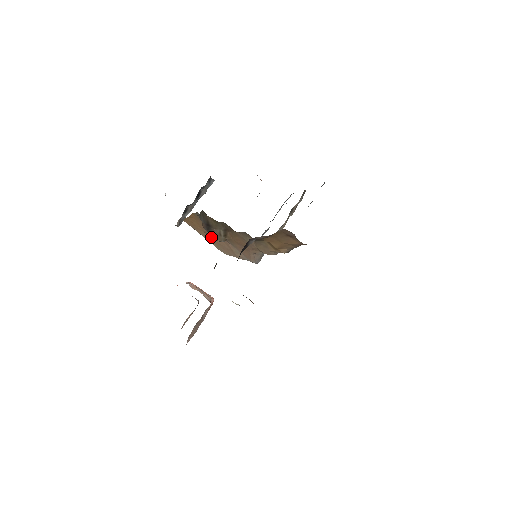
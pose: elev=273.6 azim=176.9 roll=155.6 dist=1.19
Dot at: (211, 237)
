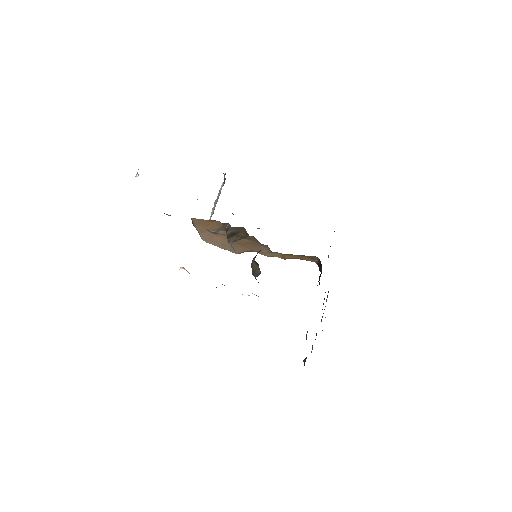
Dot at: (208, 232)
